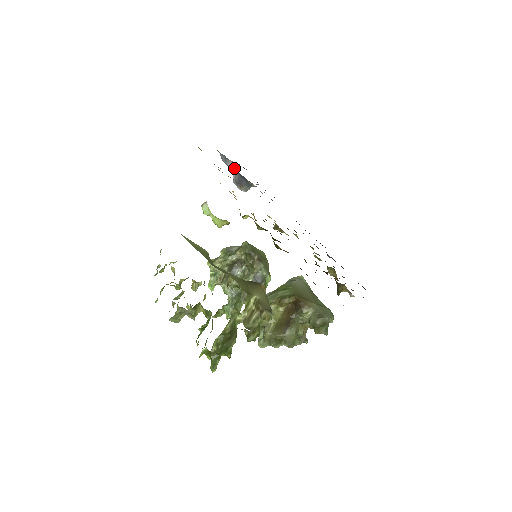
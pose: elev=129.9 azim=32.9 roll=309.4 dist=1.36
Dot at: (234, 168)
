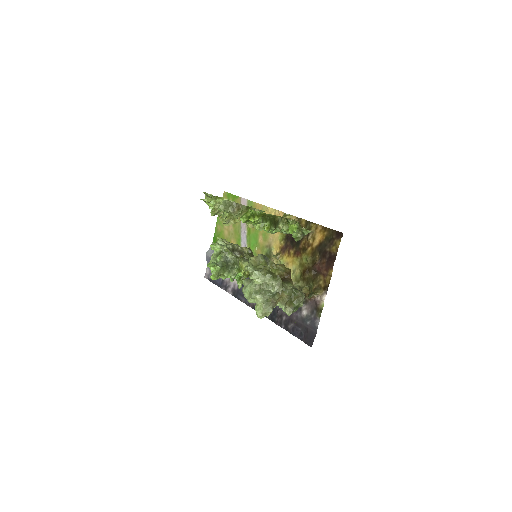
Dot at: occluded
